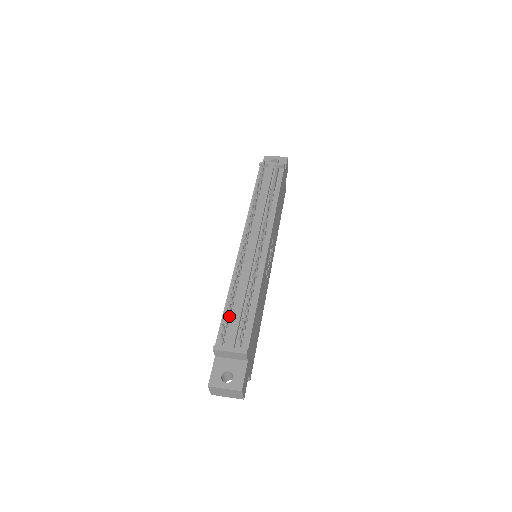
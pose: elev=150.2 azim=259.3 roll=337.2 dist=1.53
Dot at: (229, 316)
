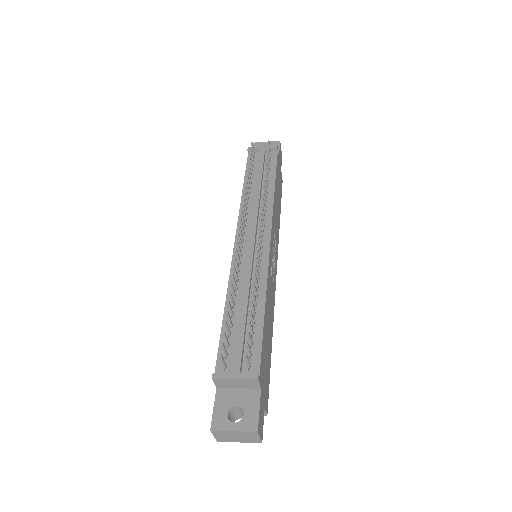
Dot at: (229, 332)
